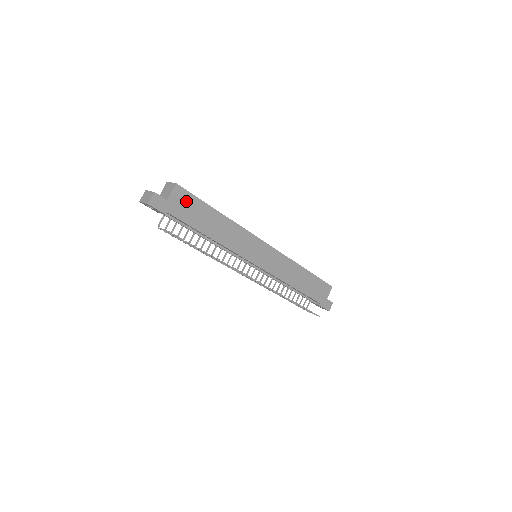
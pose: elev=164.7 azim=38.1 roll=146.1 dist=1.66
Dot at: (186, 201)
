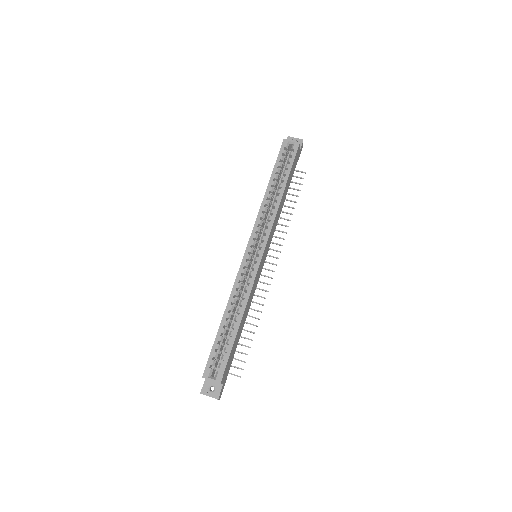
Dot at: (228, 366)
